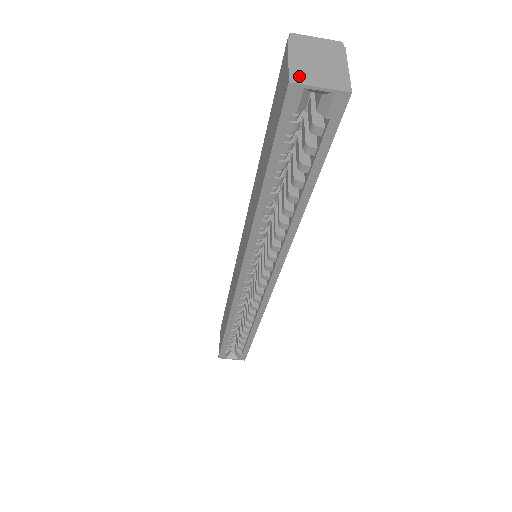
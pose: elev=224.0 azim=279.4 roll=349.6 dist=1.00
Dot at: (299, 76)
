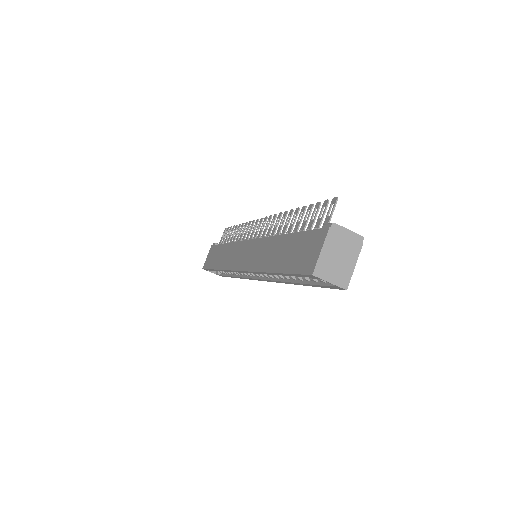
Dot at: (321, 270)
